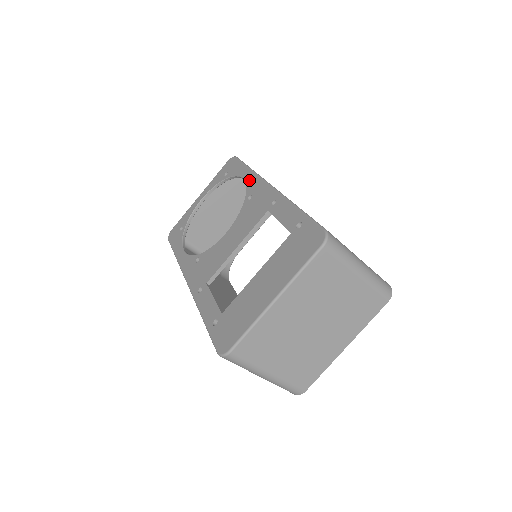
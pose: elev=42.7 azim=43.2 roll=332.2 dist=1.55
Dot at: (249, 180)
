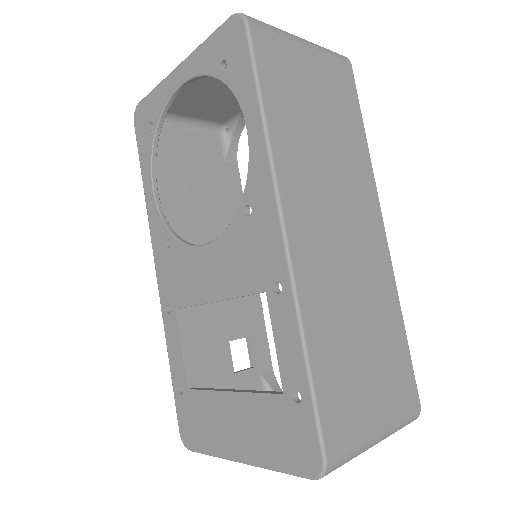
Dot at: (254, 157)
